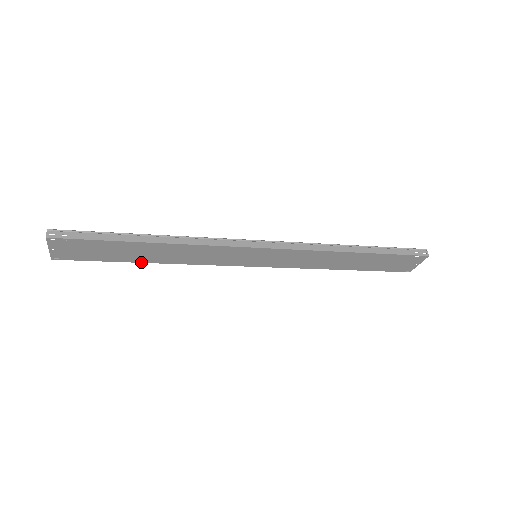
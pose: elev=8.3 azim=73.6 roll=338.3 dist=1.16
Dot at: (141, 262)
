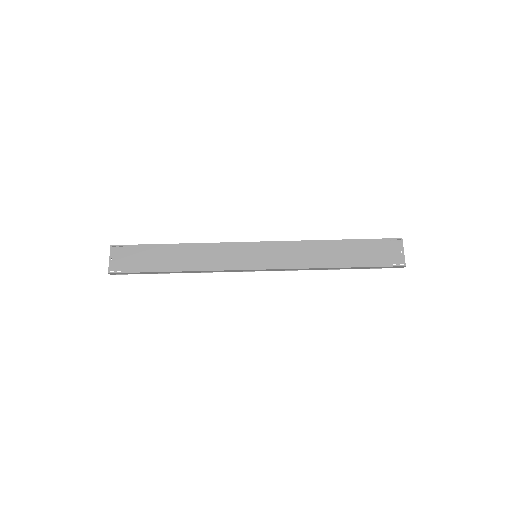
Dot at: (170, 271)
